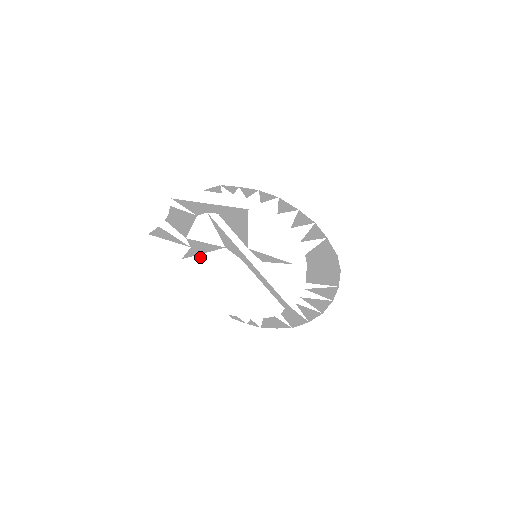
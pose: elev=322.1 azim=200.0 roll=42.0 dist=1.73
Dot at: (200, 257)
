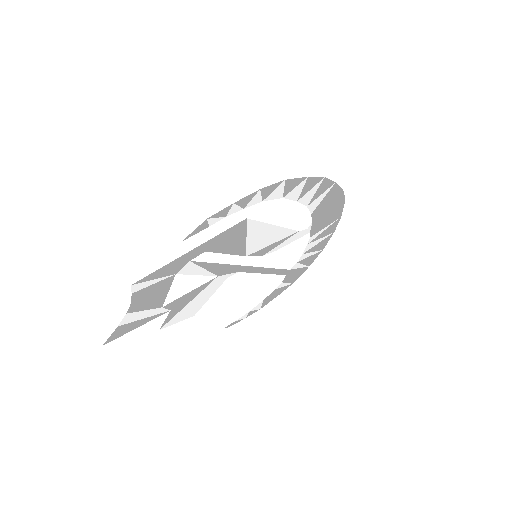
Dot at: (184, 309)
